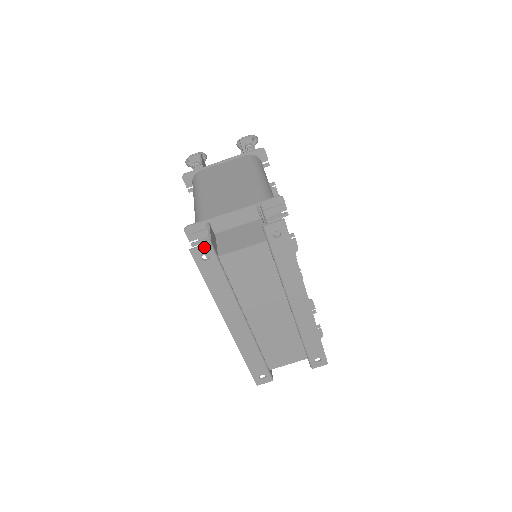
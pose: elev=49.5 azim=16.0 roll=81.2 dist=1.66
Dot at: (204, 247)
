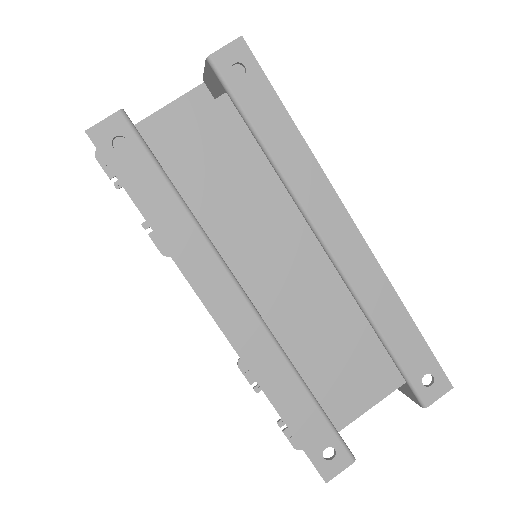
Dot at: (111, 119)
